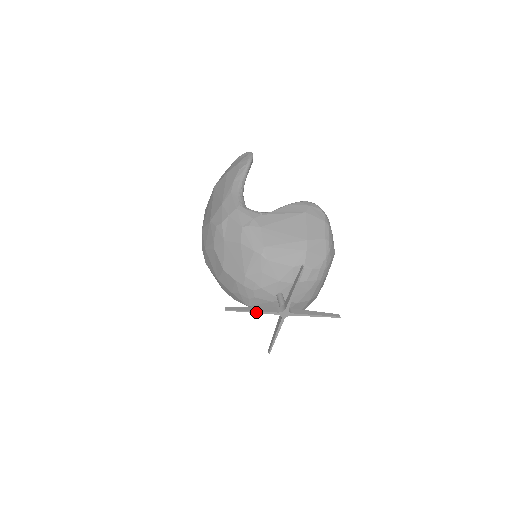
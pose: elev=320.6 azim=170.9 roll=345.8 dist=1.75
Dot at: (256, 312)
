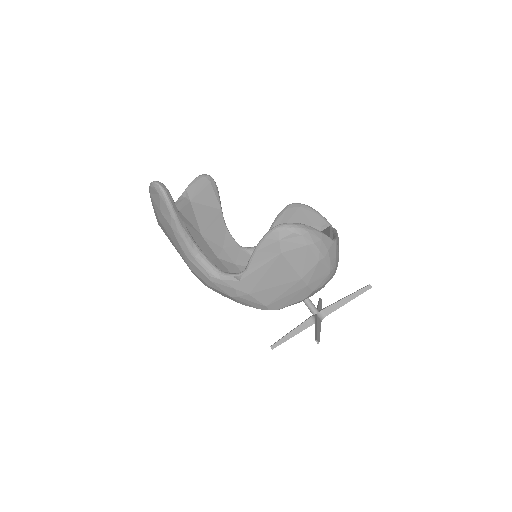
Dot at: (296, 334)
